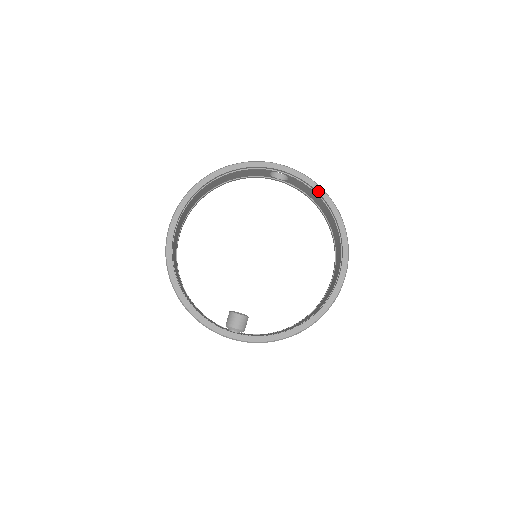
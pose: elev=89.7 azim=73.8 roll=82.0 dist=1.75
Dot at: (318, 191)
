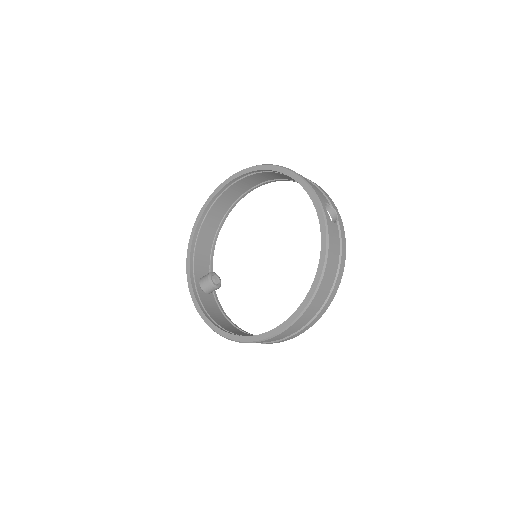
Dot at: (321, 255)
